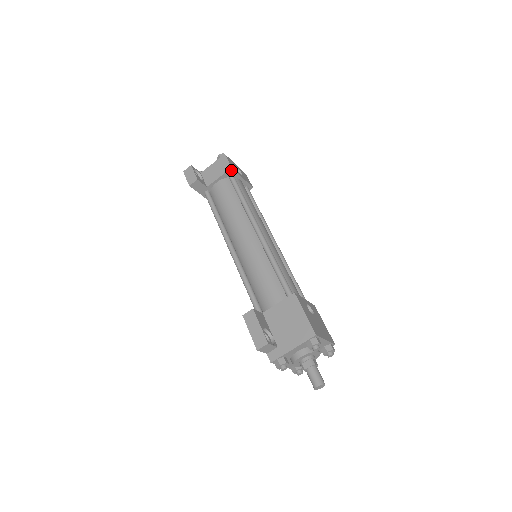
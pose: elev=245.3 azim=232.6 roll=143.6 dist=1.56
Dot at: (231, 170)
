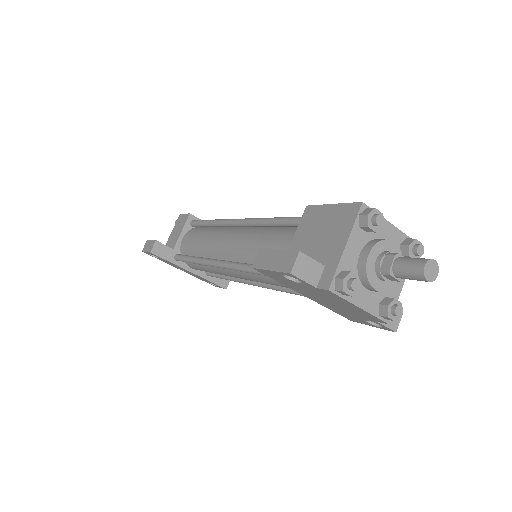
Dot at: (191, 217)
